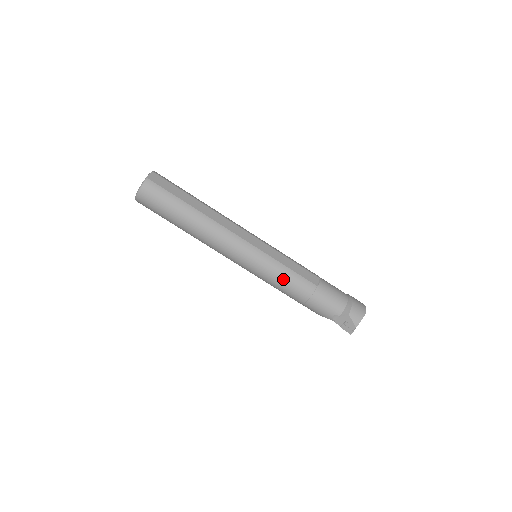
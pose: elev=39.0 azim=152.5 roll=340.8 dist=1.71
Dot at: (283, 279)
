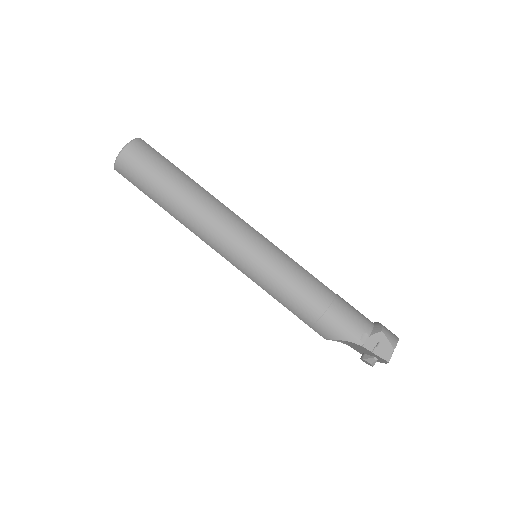
Dot at: (296, 275)
